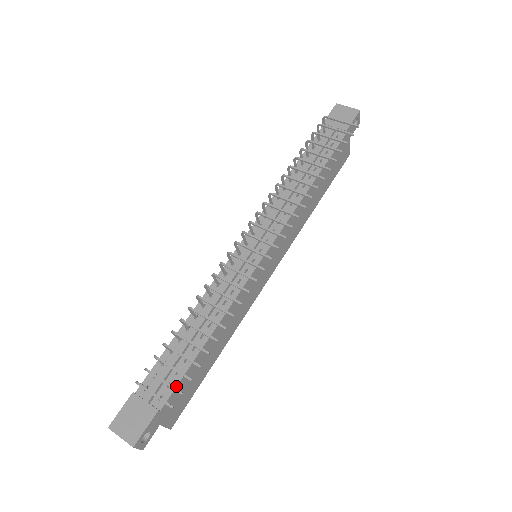
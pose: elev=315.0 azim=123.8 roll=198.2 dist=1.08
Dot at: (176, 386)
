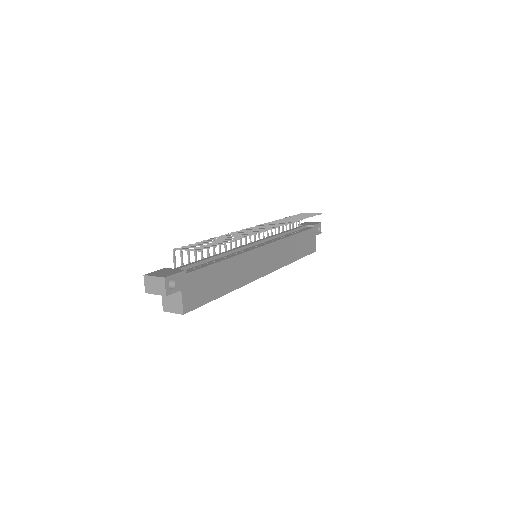
Dot at: (199, 268)
